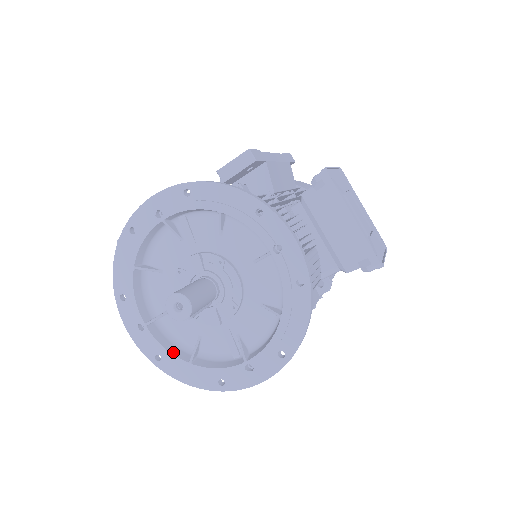
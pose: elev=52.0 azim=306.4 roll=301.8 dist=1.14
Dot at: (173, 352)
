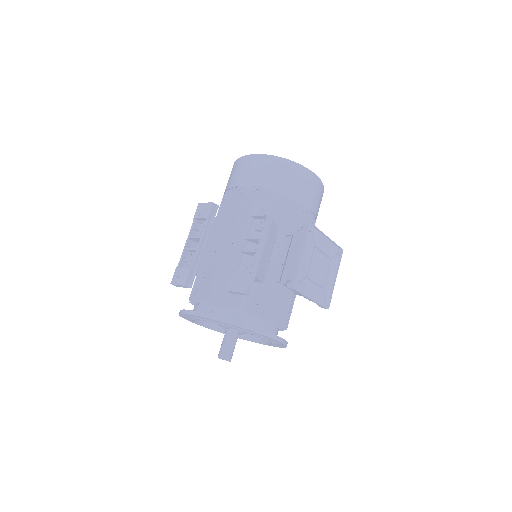
Dot at: (221, 331)
